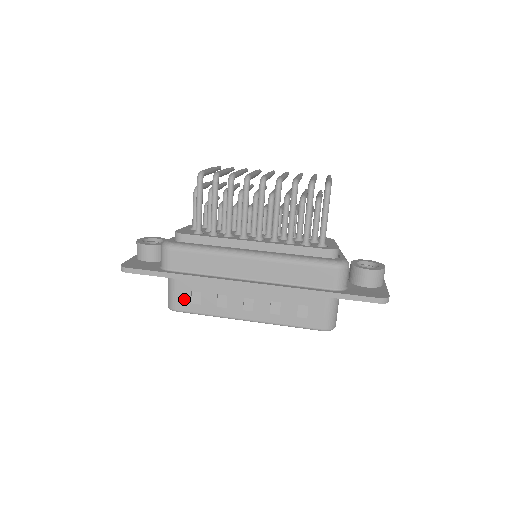
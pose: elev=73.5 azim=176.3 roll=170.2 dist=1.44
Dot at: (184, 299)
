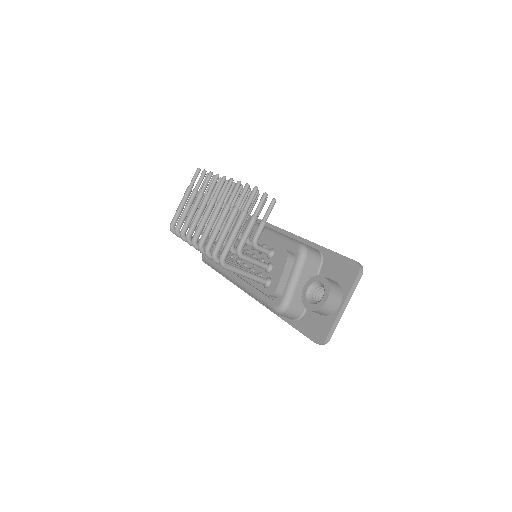
Dot at: occluded
